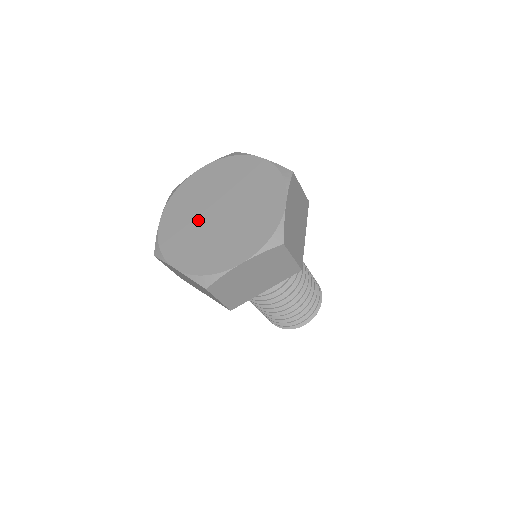
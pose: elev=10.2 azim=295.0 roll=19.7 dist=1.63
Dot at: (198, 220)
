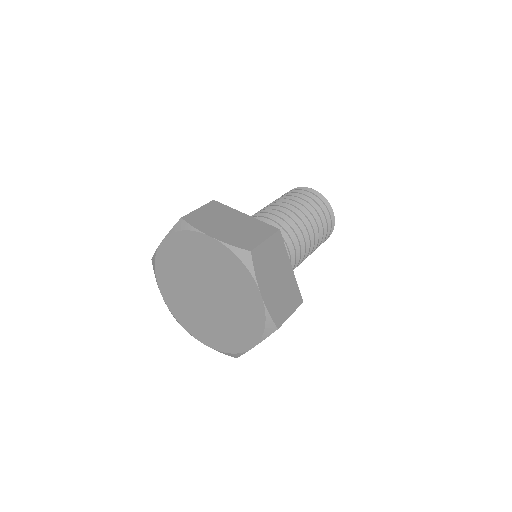
Dot at: (194, 302)
